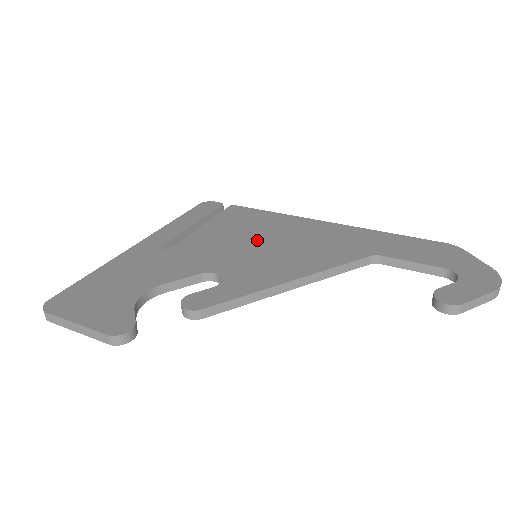
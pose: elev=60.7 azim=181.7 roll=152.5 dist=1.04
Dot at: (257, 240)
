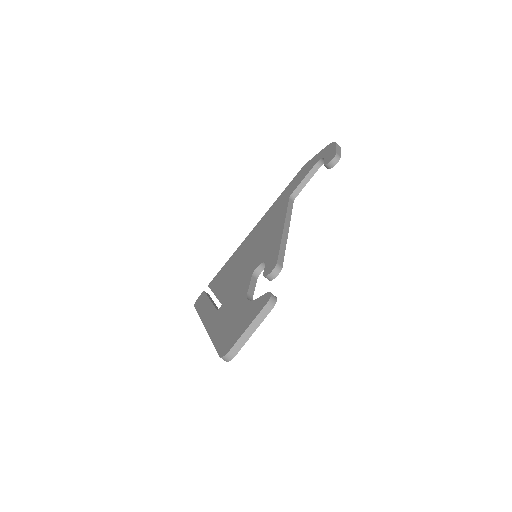
Dot at: (245, 257)
